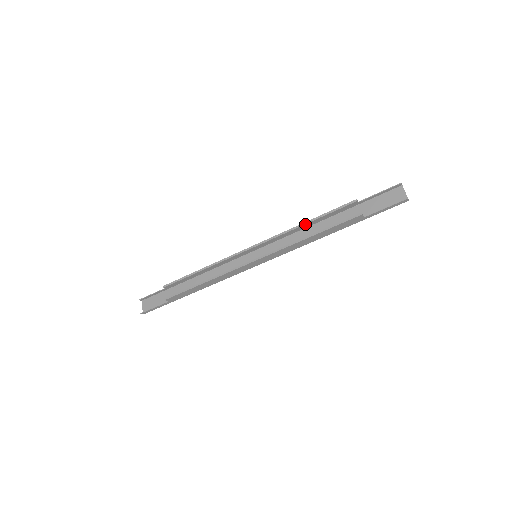
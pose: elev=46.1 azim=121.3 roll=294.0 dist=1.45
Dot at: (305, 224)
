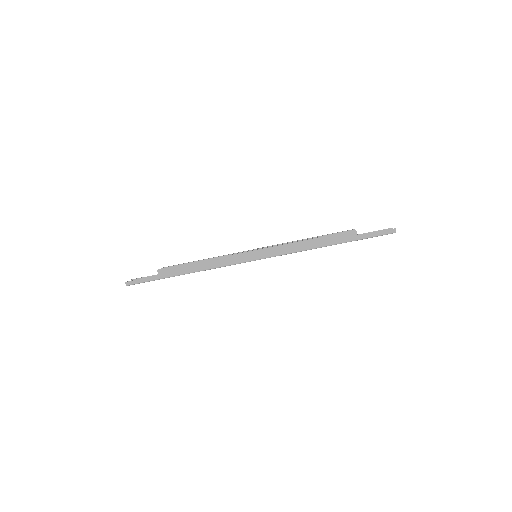
Dot at: occluded
